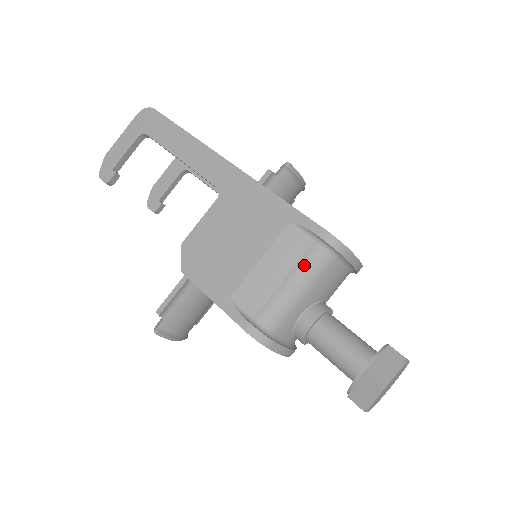
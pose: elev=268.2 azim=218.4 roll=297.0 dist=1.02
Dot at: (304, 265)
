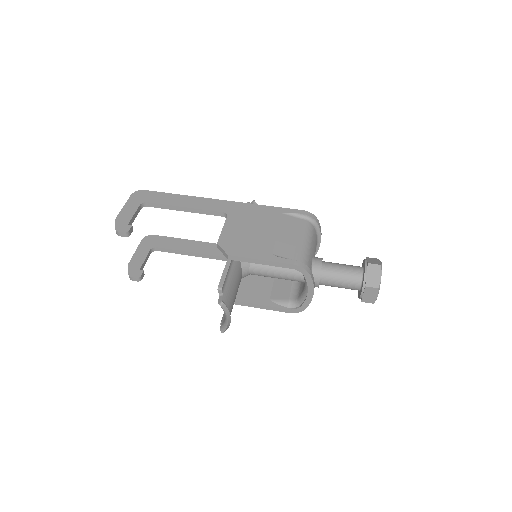
Dot at: (303, 230)
